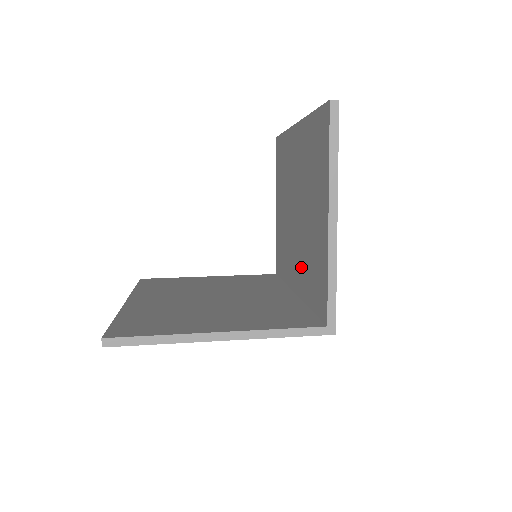
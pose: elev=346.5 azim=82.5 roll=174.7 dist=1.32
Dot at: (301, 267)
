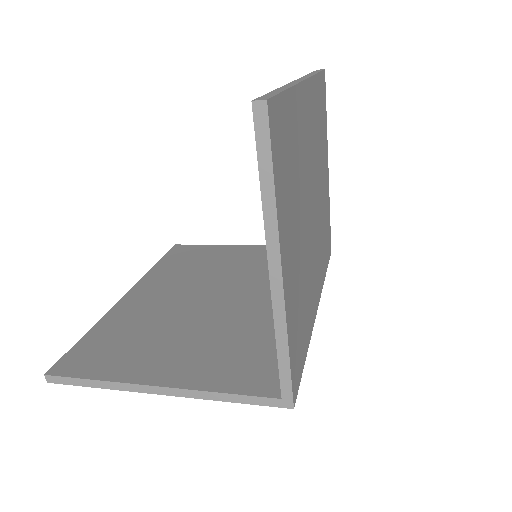
Dot at: occluded
